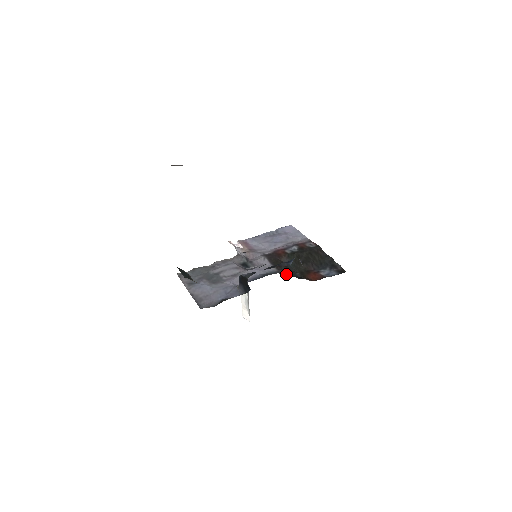
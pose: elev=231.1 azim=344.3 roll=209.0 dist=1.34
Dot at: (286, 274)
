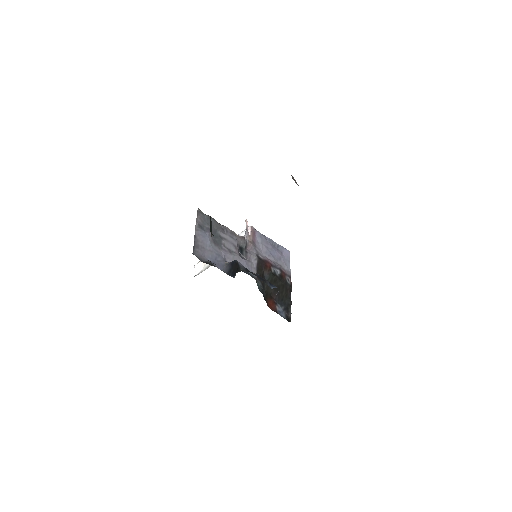
Dot at: (259, 286)
